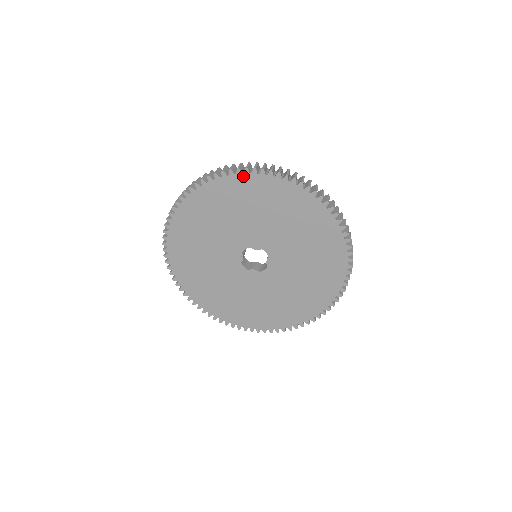
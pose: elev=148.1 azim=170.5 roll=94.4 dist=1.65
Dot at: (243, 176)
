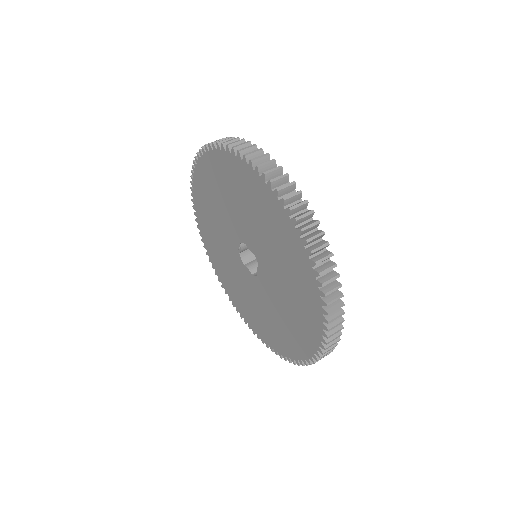
Dot at: (242, 163)
